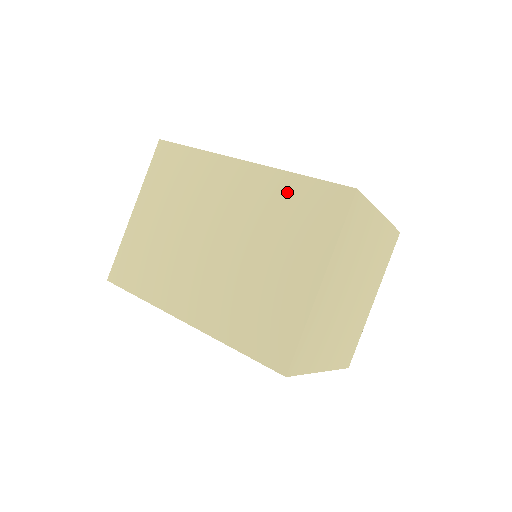
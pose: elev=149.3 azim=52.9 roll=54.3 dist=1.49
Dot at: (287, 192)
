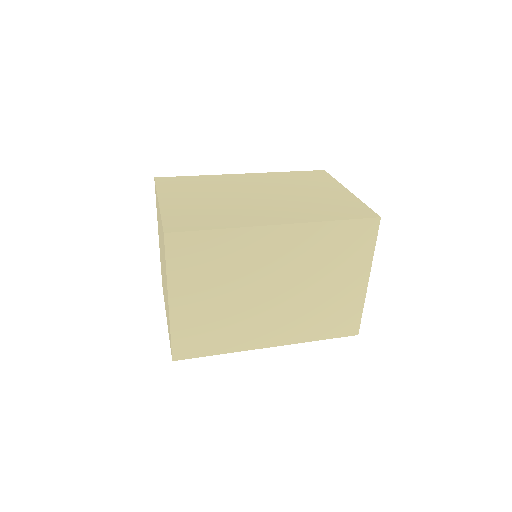
Dot at: (328, 236)
